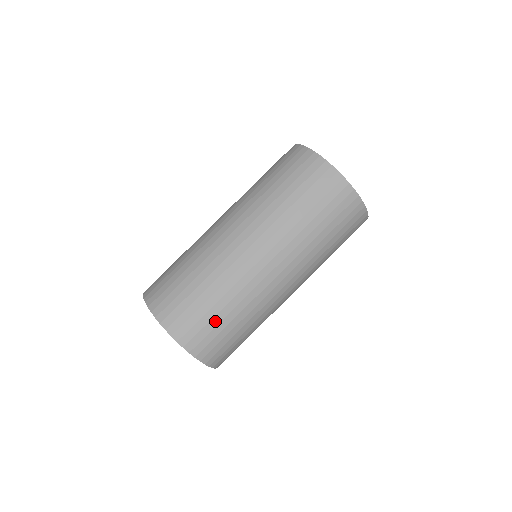
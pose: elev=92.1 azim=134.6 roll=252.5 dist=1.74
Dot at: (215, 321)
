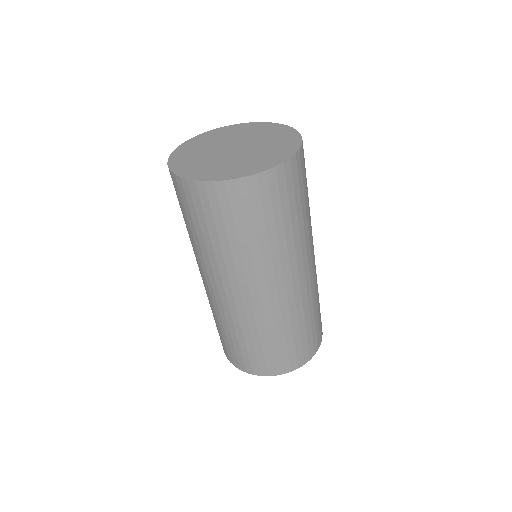
Dot at: (290, 344)
